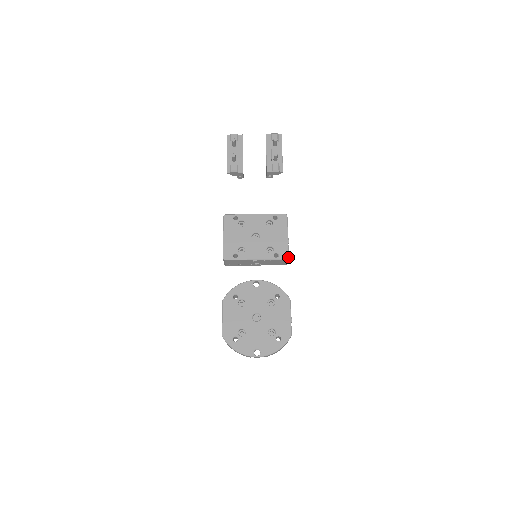
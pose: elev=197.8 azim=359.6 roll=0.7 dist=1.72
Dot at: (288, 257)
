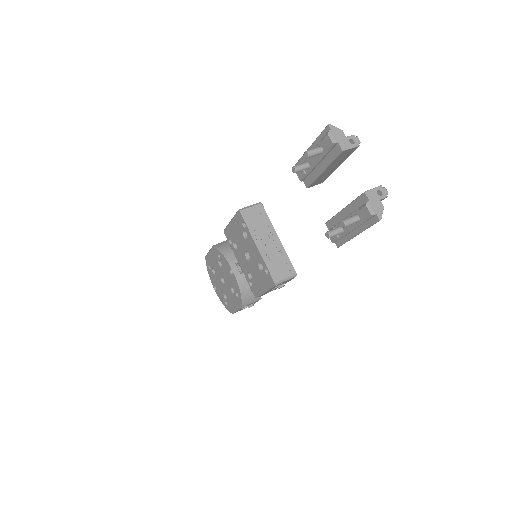
Dot at: (256, 297)
